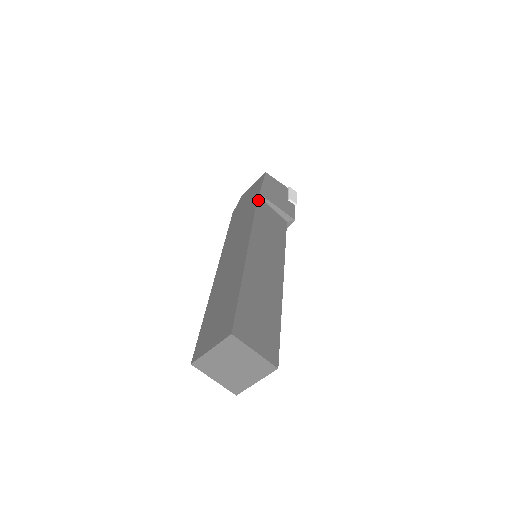
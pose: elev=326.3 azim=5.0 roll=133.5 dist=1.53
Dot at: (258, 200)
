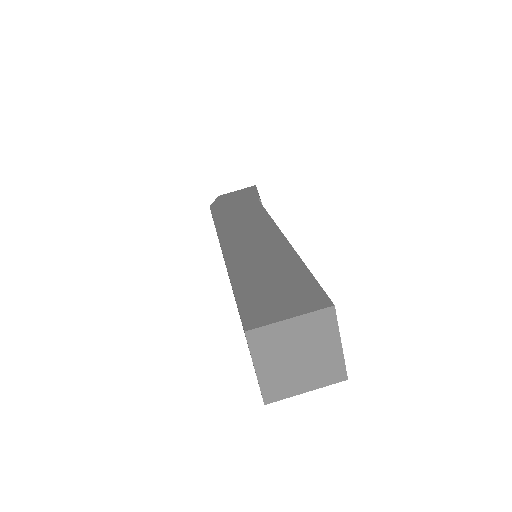
Dot at: occluded
